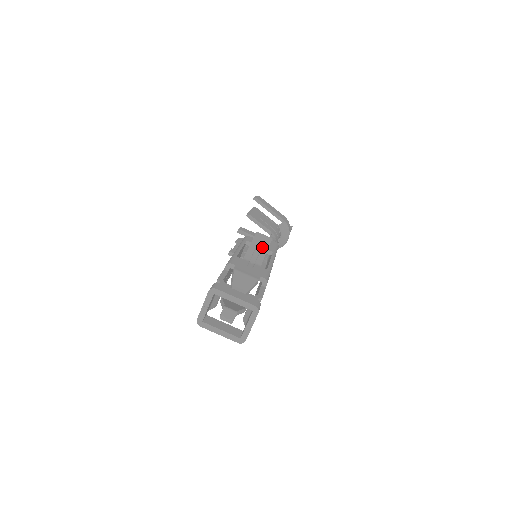
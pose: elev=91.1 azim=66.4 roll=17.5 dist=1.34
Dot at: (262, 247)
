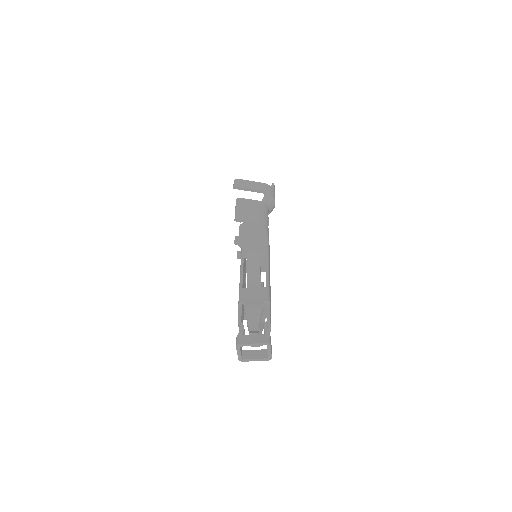
Dot at: (256, 265)
